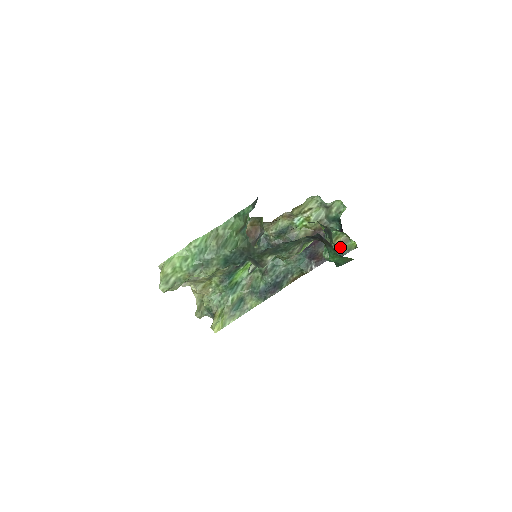
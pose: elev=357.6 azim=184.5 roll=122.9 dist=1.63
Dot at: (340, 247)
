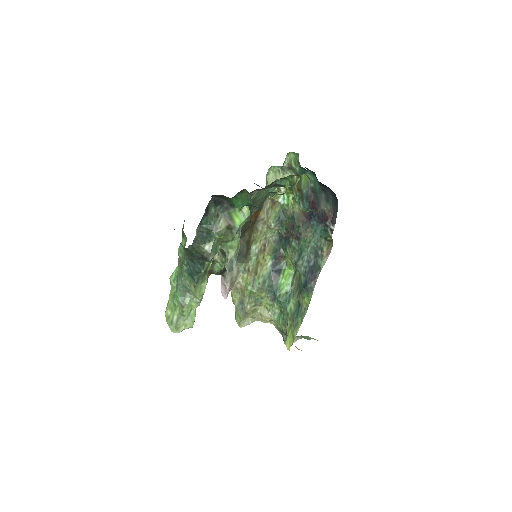
Dot at: (300, 190)
